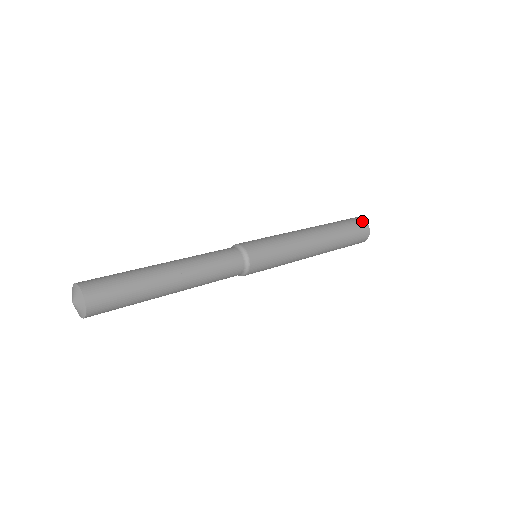
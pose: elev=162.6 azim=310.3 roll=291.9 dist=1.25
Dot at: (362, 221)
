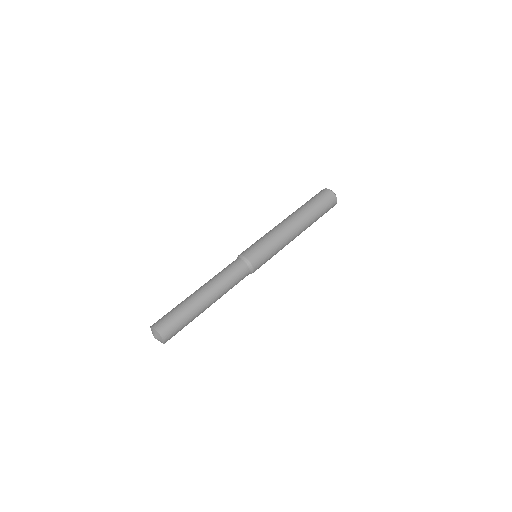
Dot at: (329, 193)
